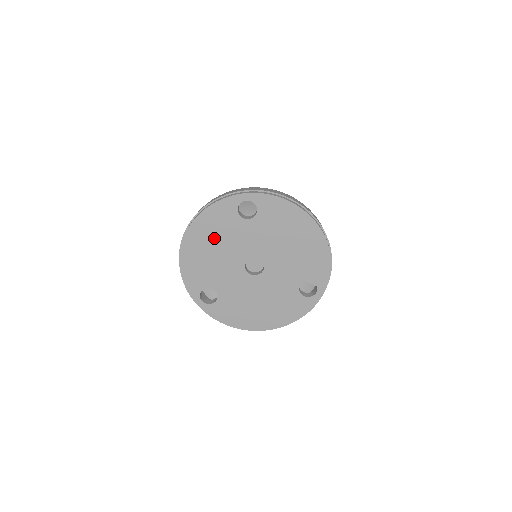
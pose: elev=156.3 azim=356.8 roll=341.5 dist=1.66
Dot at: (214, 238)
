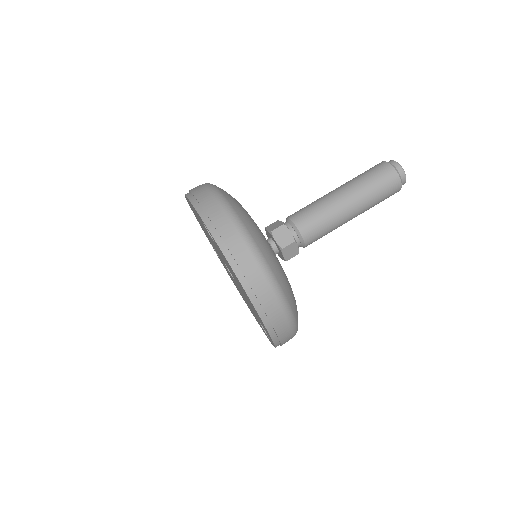
Dot at: occluded
